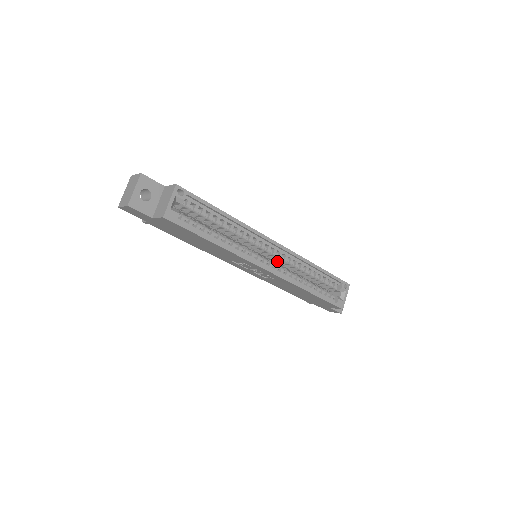
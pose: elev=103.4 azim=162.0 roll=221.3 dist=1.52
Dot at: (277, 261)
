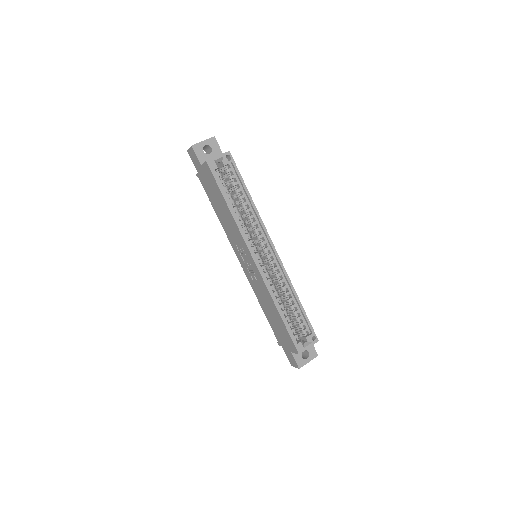
Dot at: occluded
